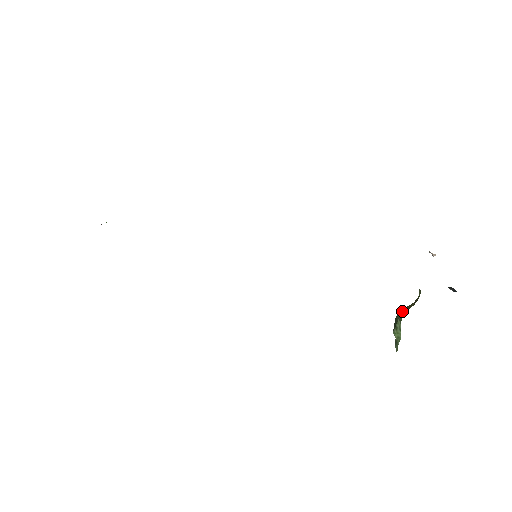
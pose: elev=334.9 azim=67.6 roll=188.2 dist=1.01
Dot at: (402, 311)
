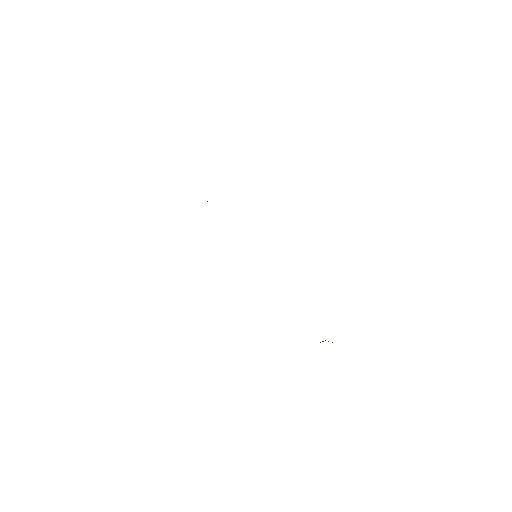
Dot at: (320, 342)
